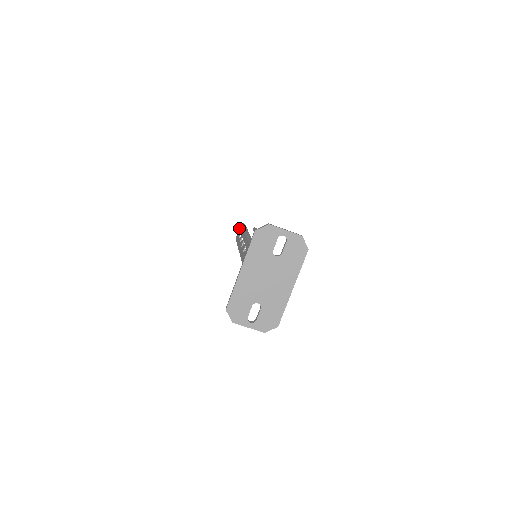
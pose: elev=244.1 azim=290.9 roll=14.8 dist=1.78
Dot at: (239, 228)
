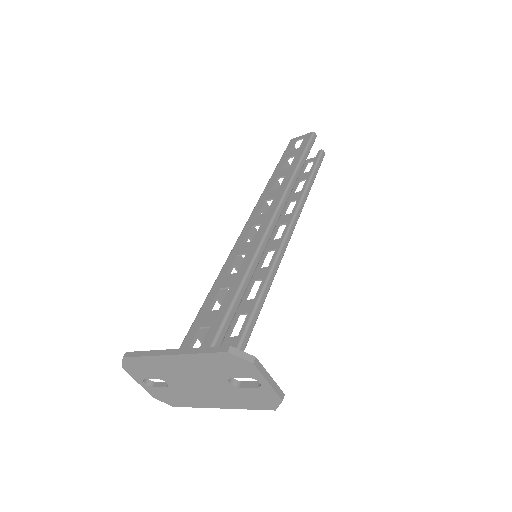
Dot at: (305, 136)
